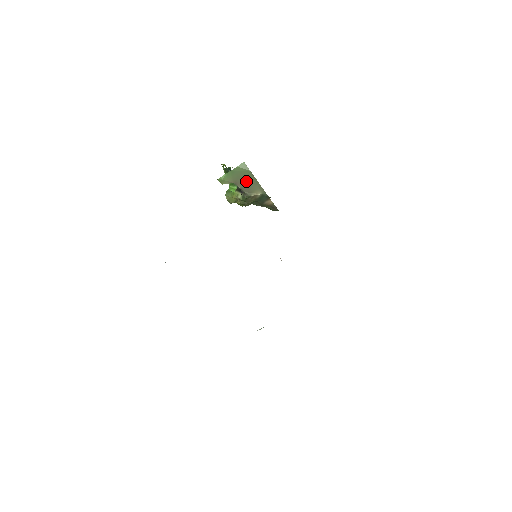
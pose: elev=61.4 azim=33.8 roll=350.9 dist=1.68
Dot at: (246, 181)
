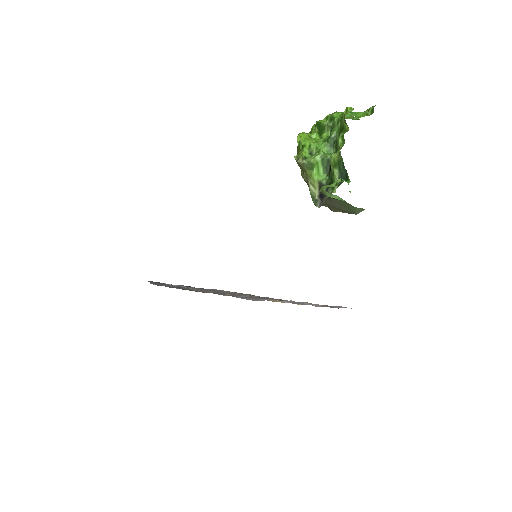
Dot at: (340, 208)
